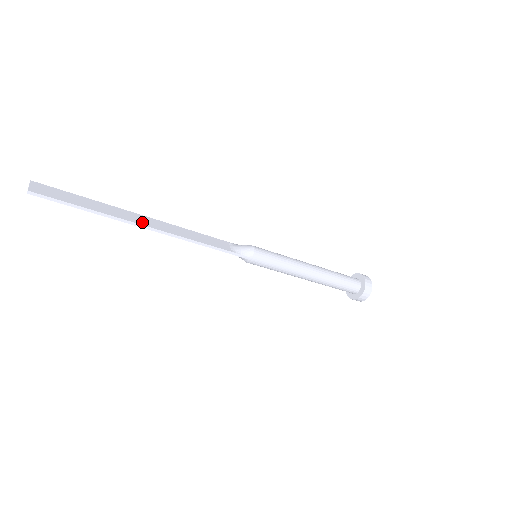
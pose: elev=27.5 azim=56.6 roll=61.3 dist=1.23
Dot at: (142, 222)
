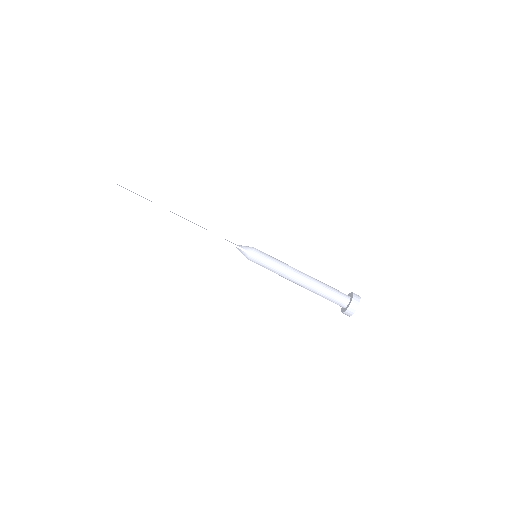
Dot at: (175, 214)
